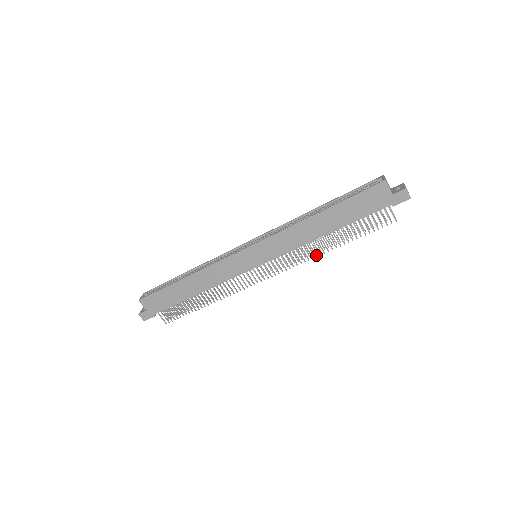
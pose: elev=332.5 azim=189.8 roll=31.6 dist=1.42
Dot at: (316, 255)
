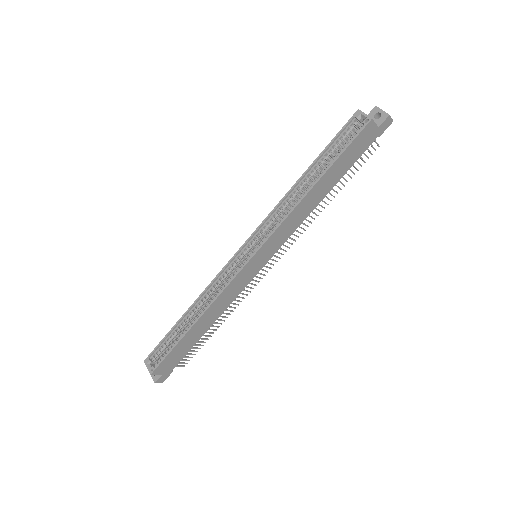
Dot at: (314, 219)
